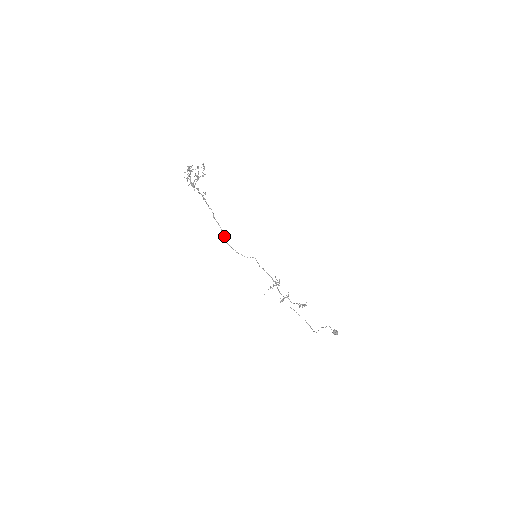
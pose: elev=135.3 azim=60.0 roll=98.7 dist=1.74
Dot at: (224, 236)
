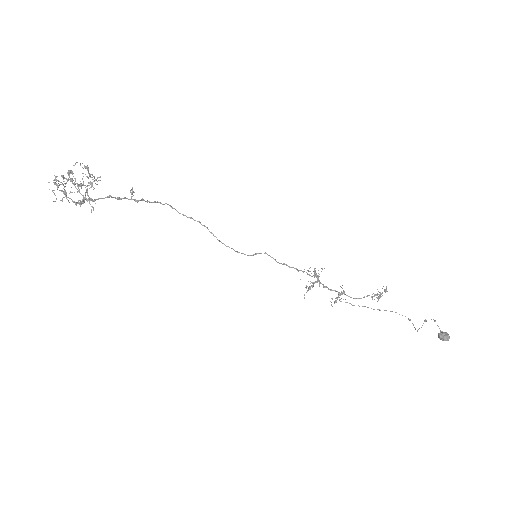
Dot at: (211, 232)
